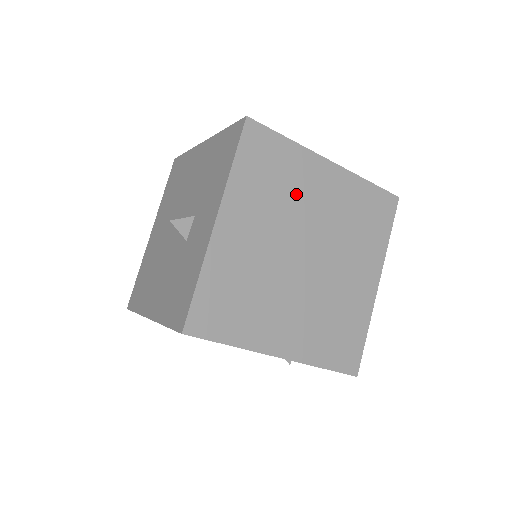
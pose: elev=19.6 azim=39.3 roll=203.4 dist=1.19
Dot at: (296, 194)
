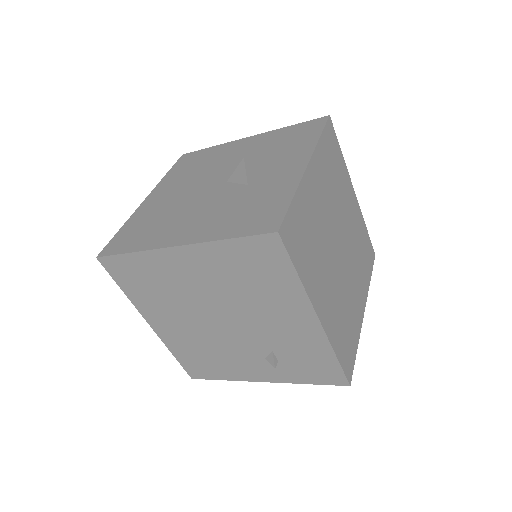
Dot at: (341, 195)
